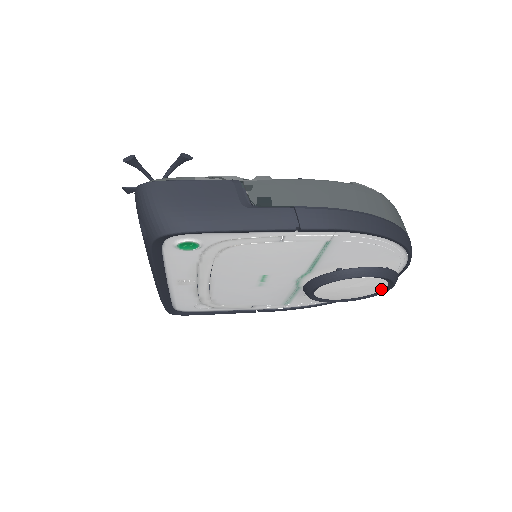
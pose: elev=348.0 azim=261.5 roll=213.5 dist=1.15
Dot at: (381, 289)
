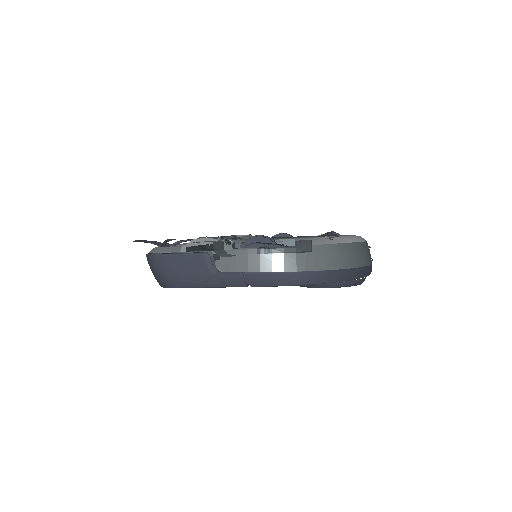
Dot at: occluded
